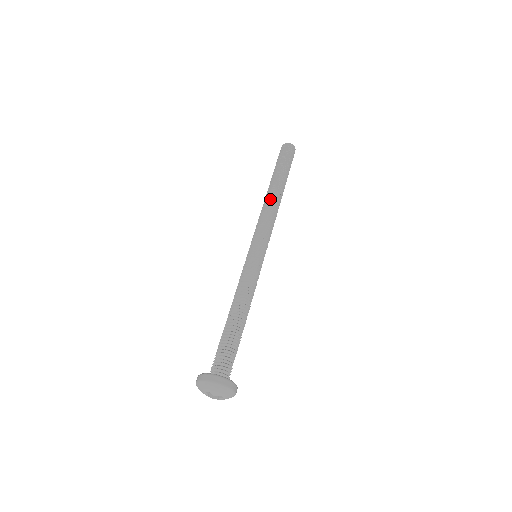
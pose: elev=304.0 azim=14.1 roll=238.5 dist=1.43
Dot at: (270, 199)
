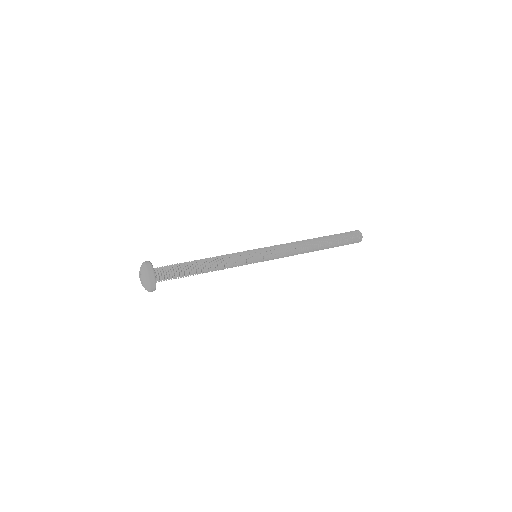
Dot at: occluded
